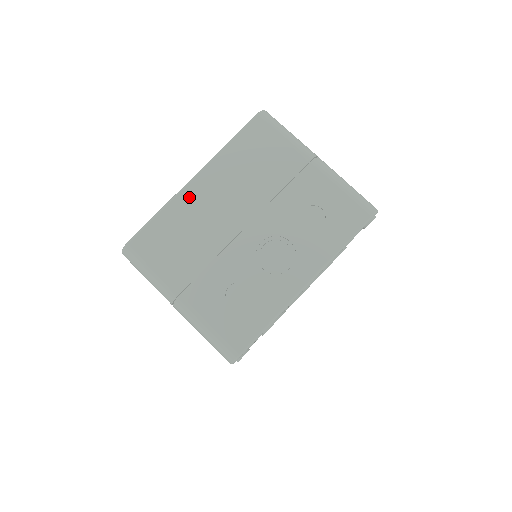
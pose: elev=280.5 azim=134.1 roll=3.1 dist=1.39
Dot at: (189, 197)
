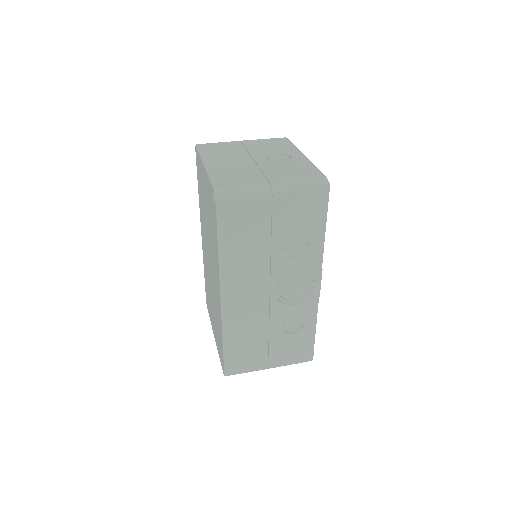
Dot at: (214, 167)
